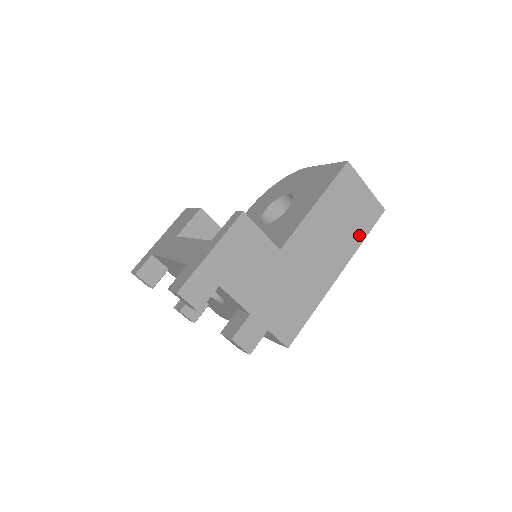
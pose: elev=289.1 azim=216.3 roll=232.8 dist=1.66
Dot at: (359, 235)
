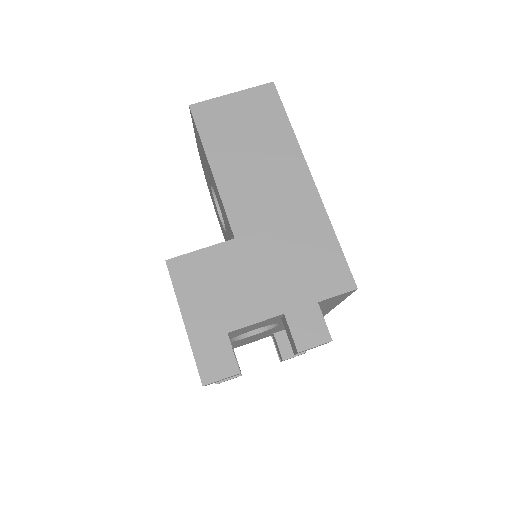
Dot at: (281, 130)
